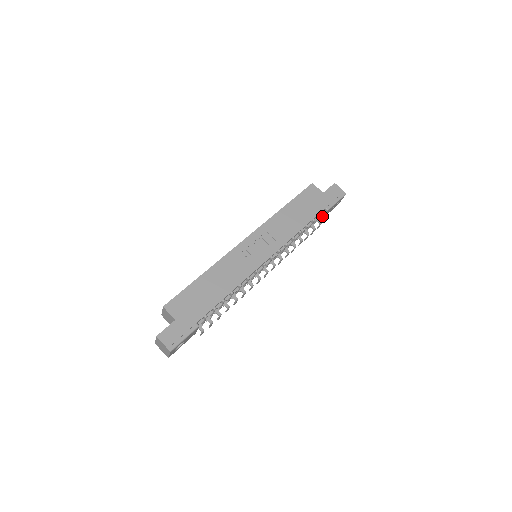
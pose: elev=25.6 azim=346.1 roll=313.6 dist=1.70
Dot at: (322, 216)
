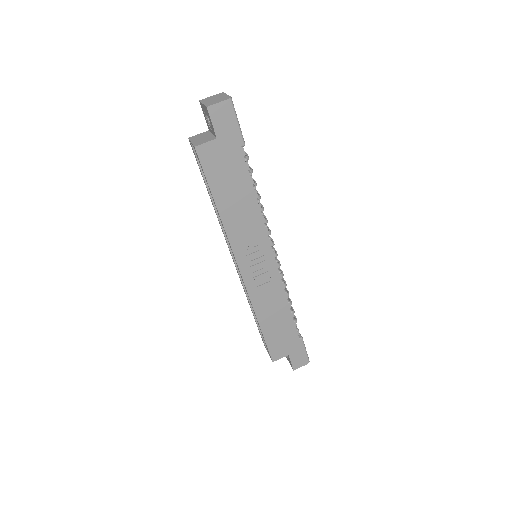
Dot at: occluded
